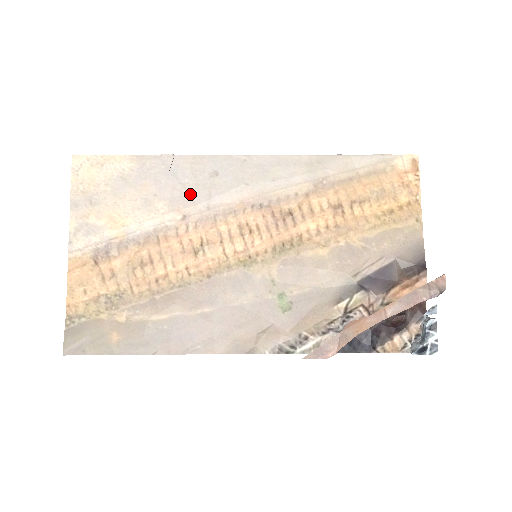
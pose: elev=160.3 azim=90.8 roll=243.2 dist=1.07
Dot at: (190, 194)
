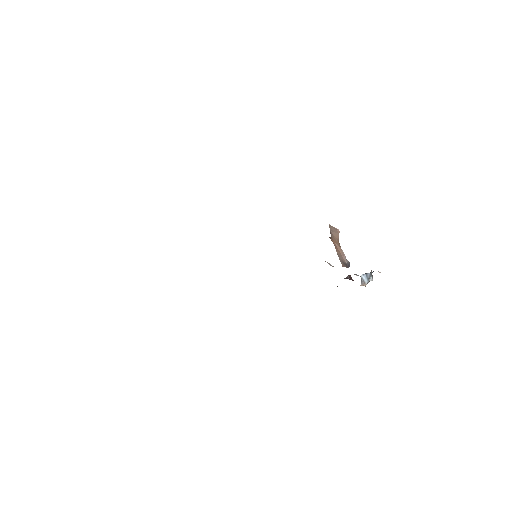
Dot at: occluded
